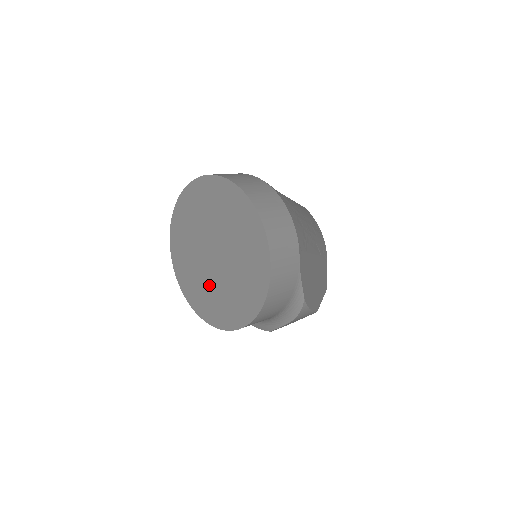
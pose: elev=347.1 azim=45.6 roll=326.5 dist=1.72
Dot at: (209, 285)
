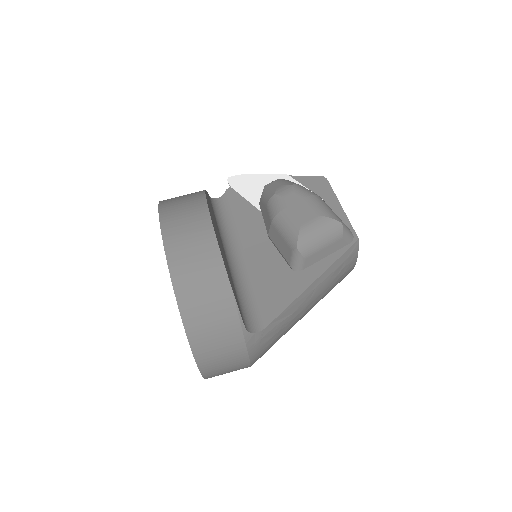
Dot at: occluded
